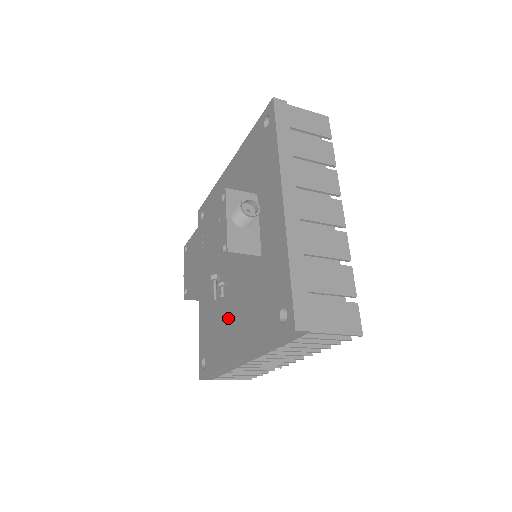
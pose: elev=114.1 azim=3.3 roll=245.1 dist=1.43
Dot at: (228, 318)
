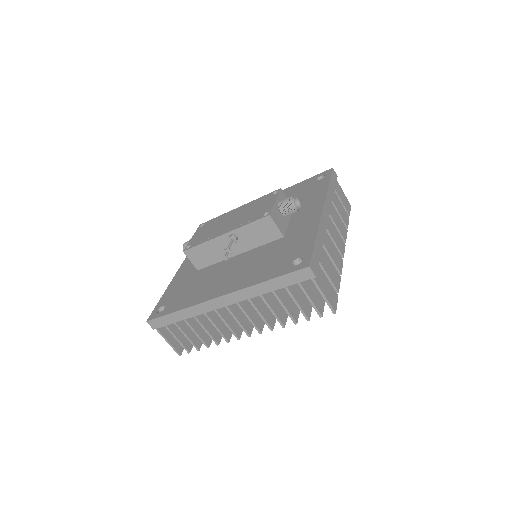
Dot at: (219, 275)
